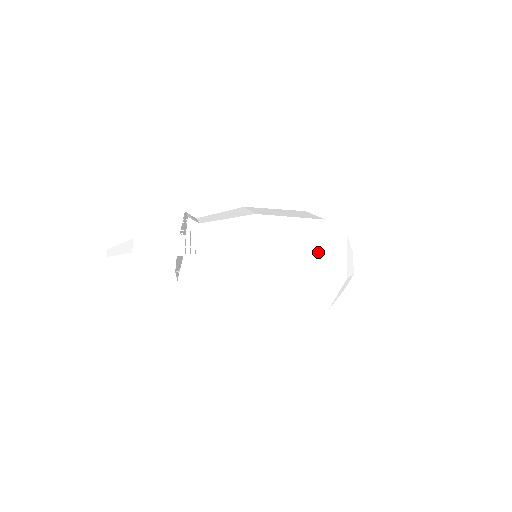
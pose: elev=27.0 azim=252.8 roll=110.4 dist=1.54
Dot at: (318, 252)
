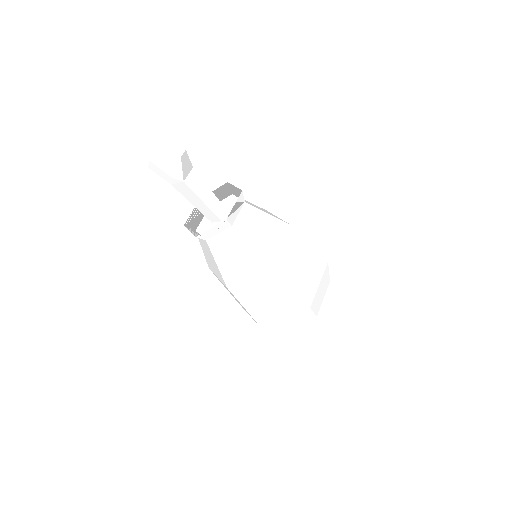
Dot at: occluded
